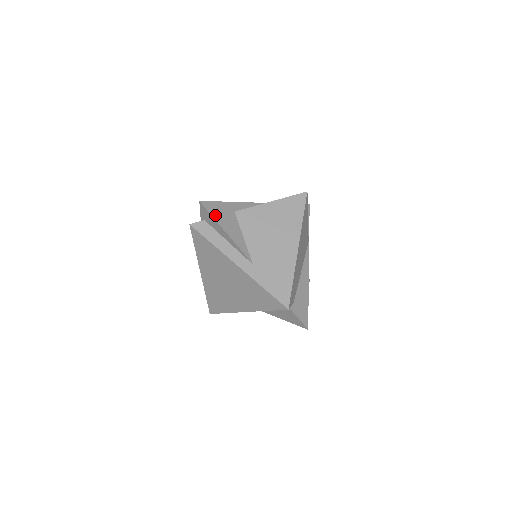
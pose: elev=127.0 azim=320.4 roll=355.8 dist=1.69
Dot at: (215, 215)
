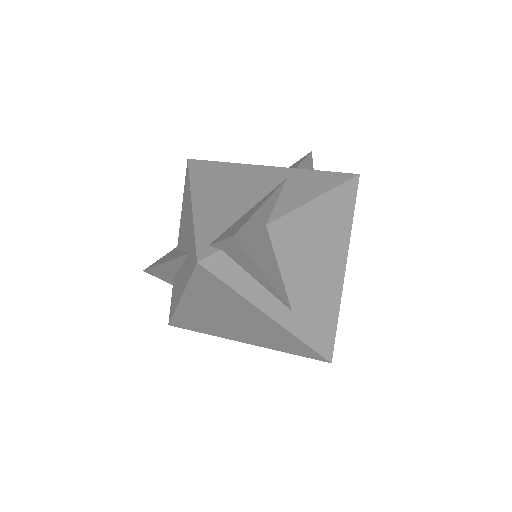
Dot at: (252, 252)
